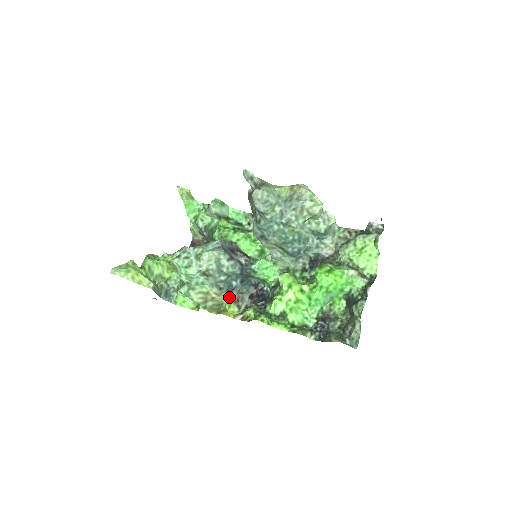
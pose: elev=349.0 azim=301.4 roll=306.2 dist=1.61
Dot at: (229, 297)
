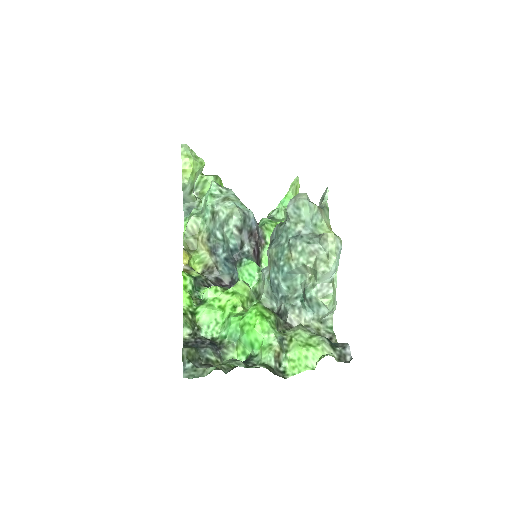
Dot at: (207, 256)
